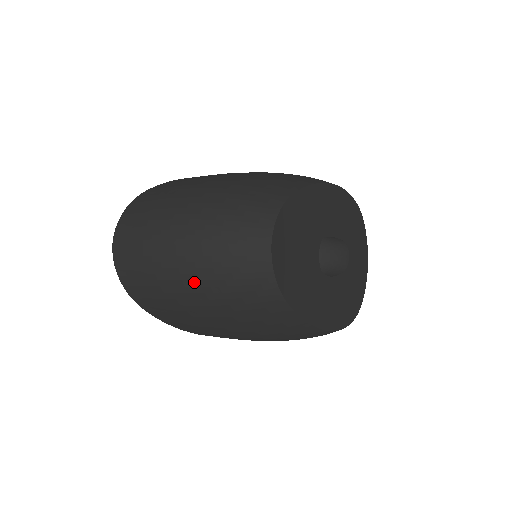
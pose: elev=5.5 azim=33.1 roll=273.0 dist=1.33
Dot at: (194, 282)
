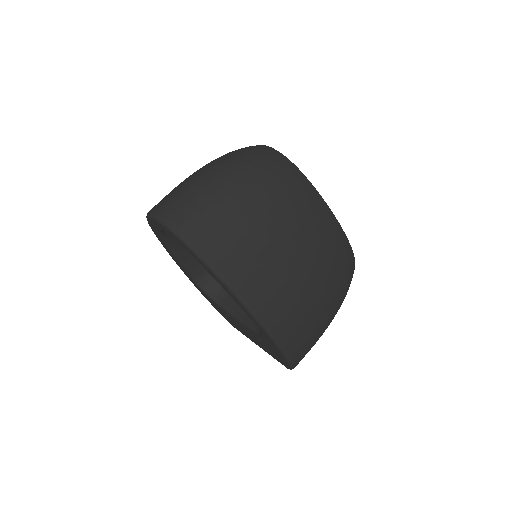
Dot at: (237, 177)
